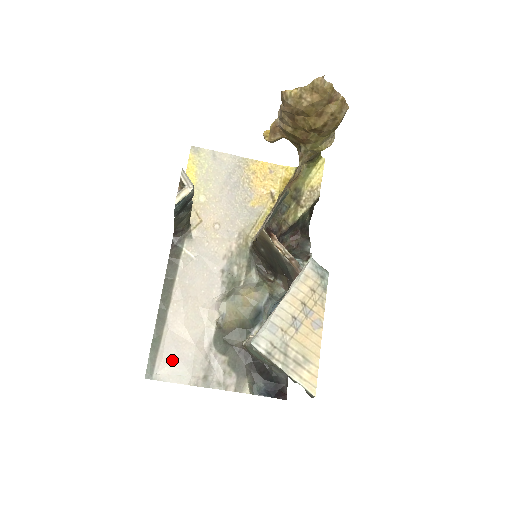
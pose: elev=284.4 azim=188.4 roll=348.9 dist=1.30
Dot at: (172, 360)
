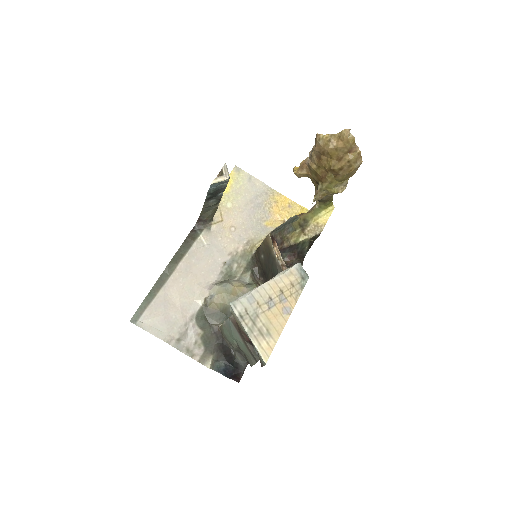
Dot at: (157, 315)
